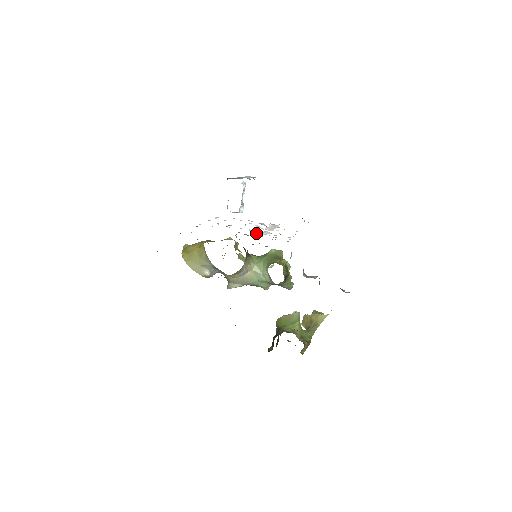
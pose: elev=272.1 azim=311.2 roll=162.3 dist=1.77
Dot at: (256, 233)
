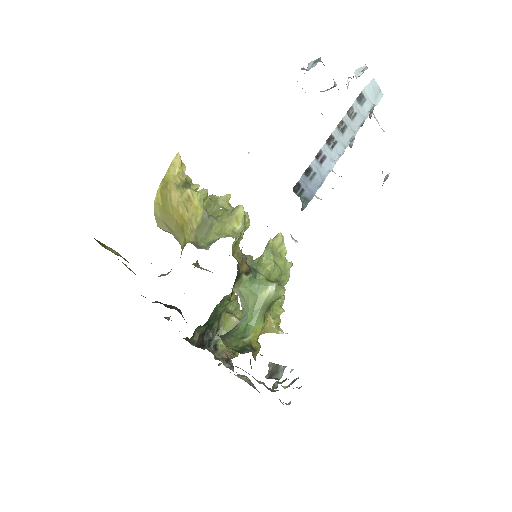
Dot at: occluded
